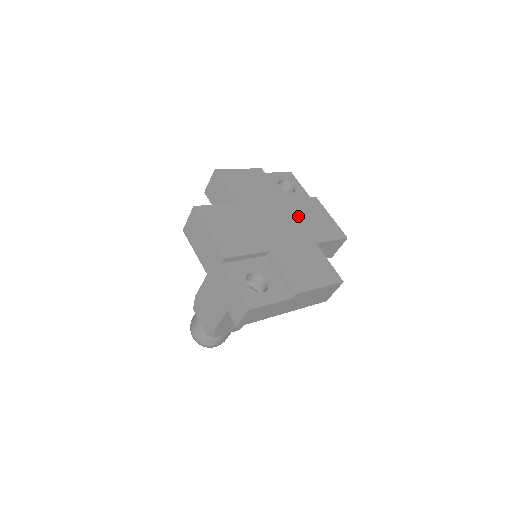
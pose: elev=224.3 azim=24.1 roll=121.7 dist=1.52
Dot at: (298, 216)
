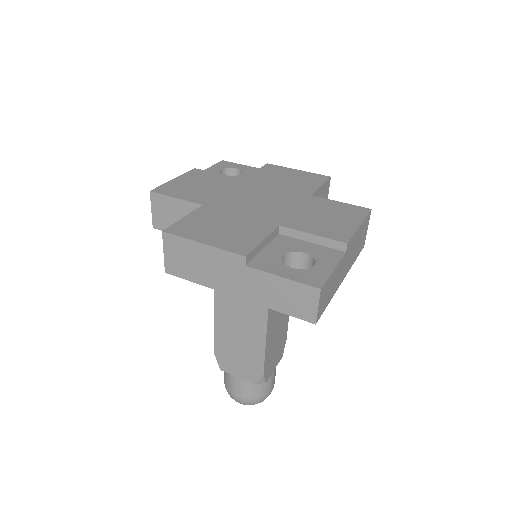
Dot at: (270, 184)
